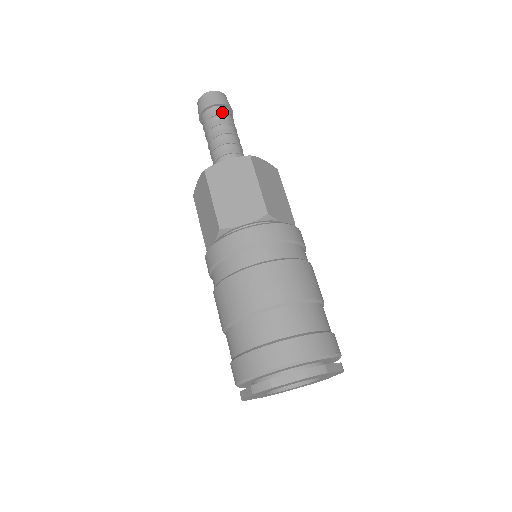
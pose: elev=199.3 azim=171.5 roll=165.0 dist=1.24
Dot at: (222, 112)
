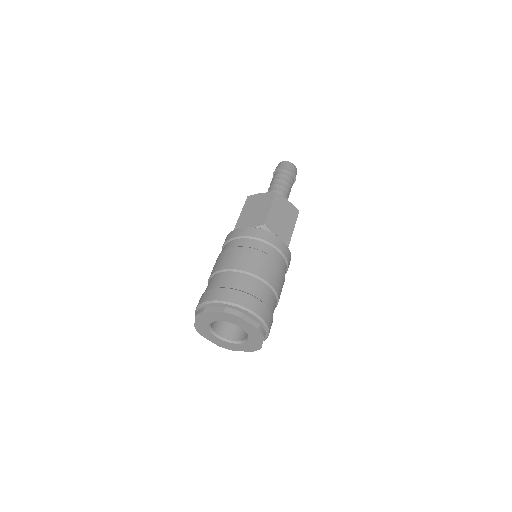
Dot at: (293, 179)
